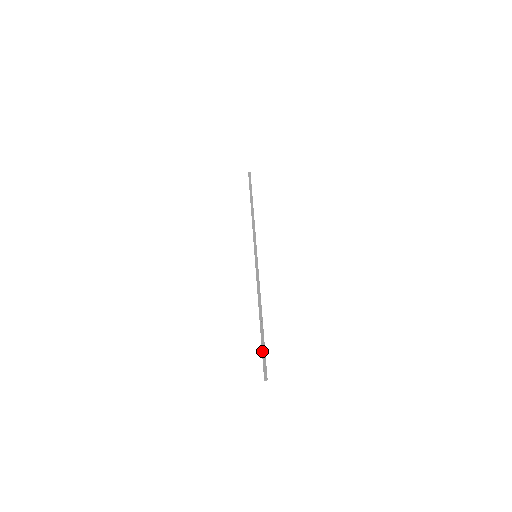
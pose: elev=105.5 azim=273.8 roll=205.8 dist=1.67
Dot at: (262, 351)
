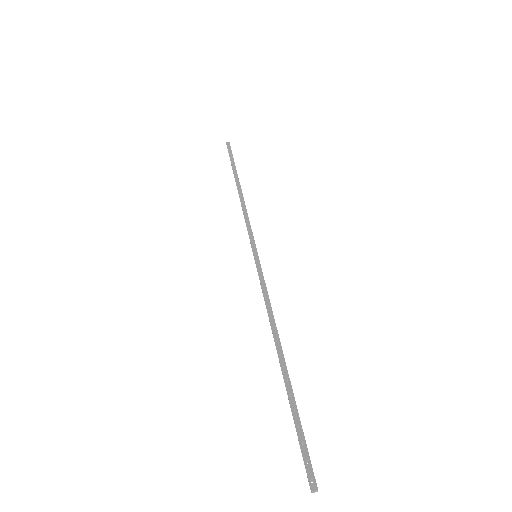
Dot at: (296, 428)
